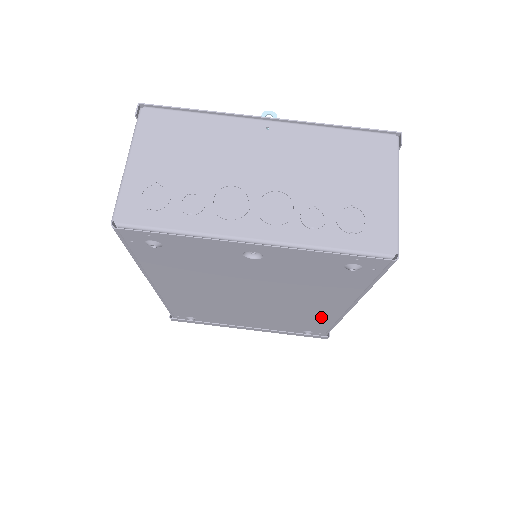
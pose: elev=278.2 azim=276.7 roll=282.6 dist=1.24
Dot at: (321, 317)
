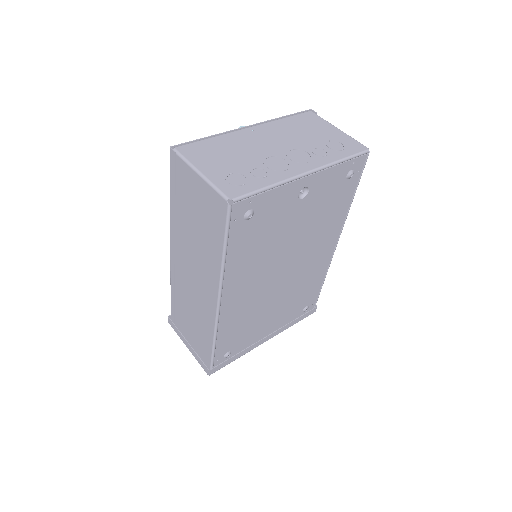
Dot at: (319, 271)
